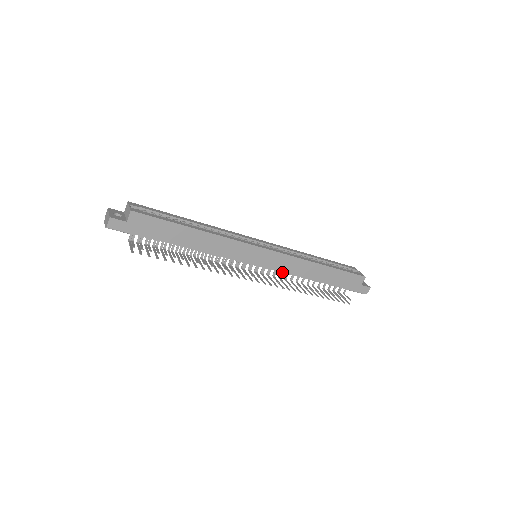
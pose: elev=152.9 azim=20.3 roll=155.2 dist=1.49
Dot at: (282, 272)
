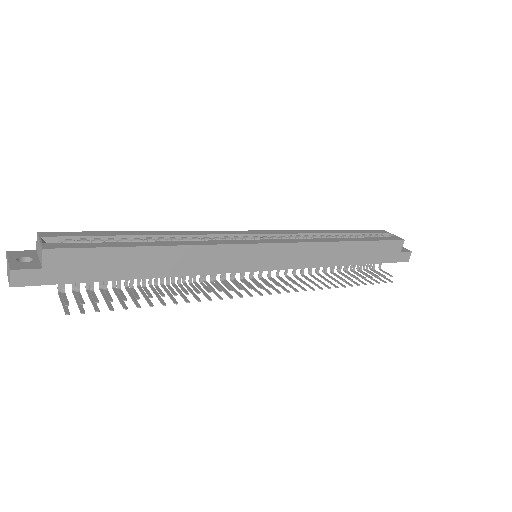
Dot at: (298, 268)
